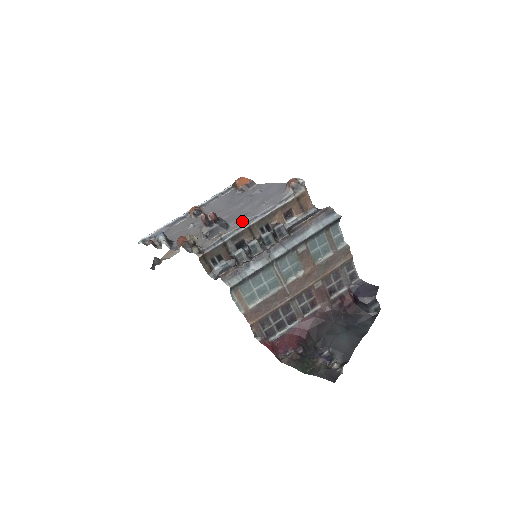
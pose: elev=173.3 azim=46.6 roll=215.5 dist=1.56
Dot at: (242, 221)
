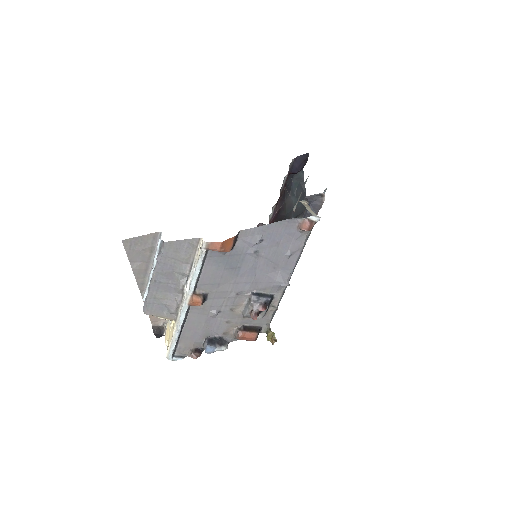
Dot at: (286, 286)
